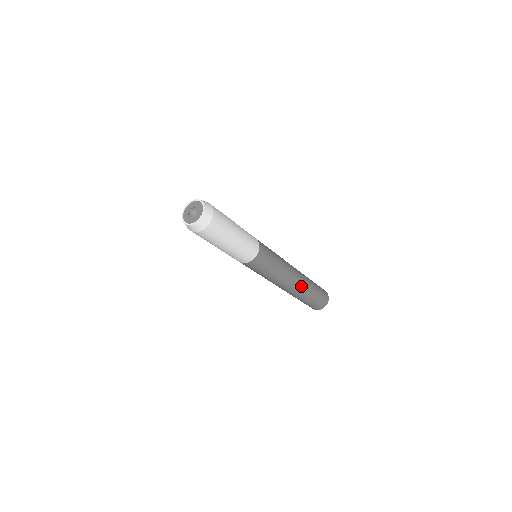
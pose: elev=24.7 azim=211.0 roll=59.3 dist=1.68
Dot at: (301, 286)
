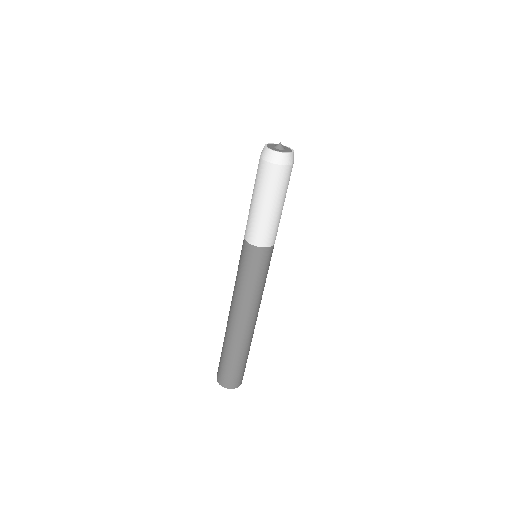
Dot at: (248, 333)
